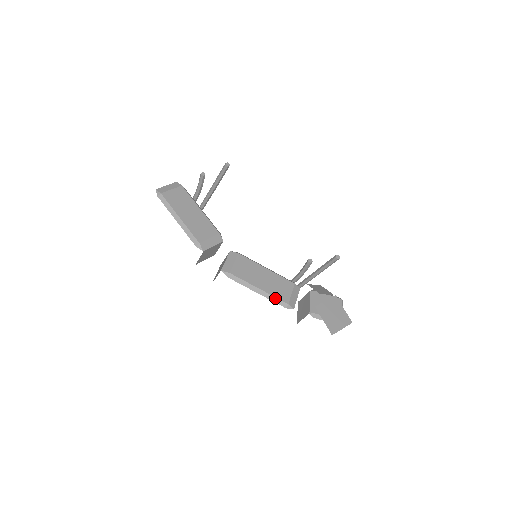
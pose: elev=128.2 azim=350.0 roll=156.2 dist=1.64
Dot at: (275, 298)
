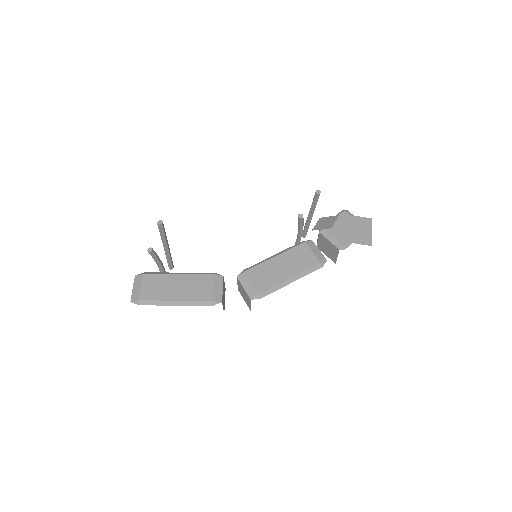
Dot at: (307, 270)
